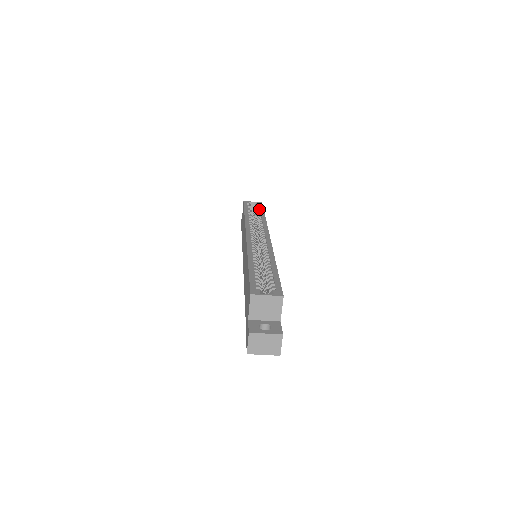
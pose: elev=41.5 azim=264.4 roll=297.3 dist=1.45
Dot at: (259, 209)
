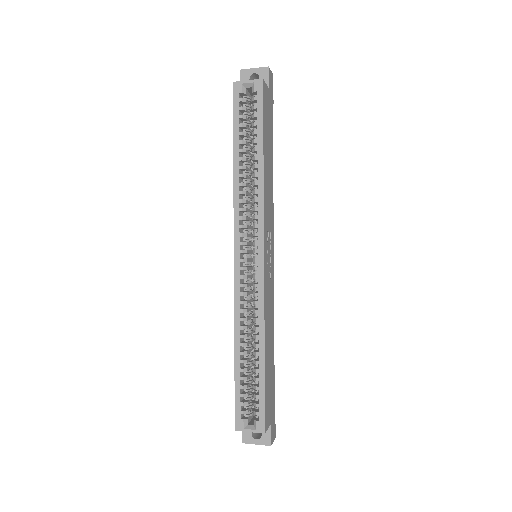
Dot at: (256, 125)
